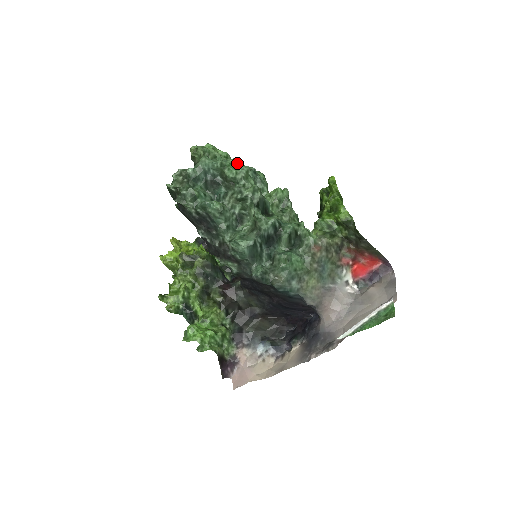
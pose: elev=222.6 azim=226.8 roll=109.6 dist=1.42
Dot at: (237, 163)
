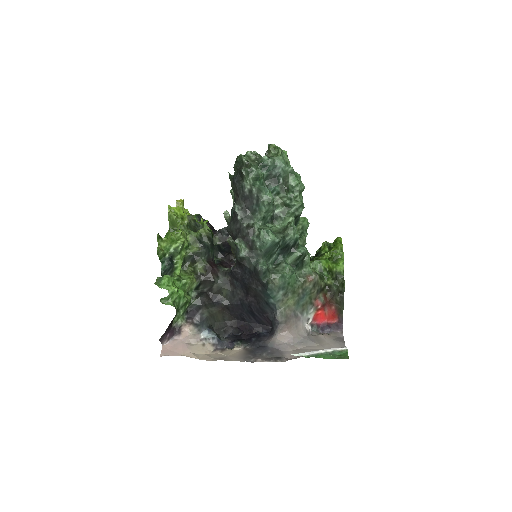
Dot at: (300, 178)
